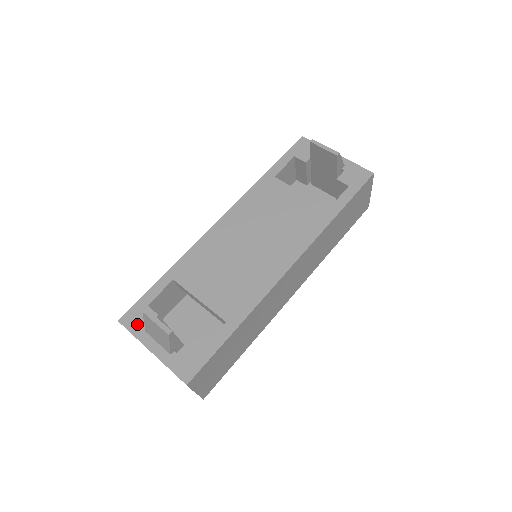
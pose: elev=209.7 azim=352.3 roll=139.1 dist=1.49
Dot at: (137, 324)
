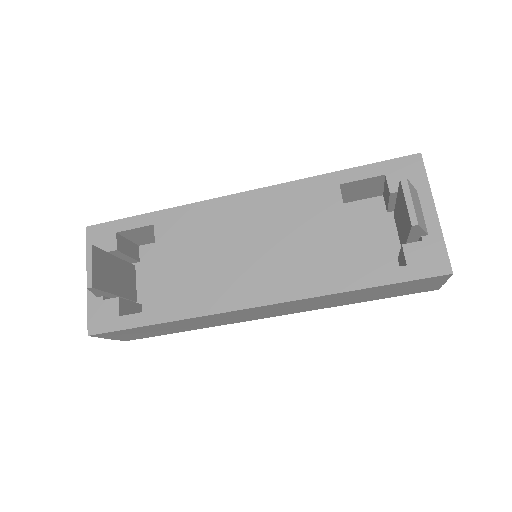
Dot at: (96, 243)
